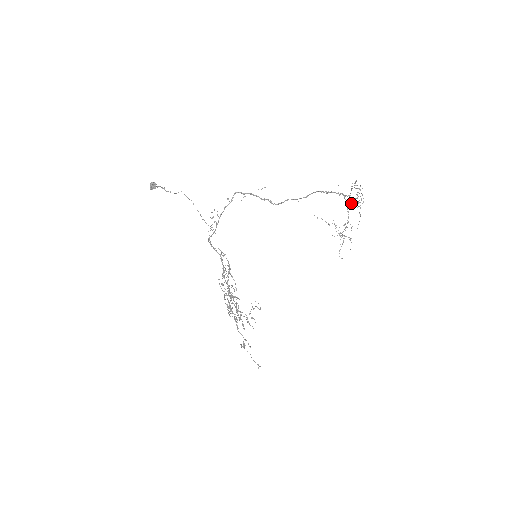
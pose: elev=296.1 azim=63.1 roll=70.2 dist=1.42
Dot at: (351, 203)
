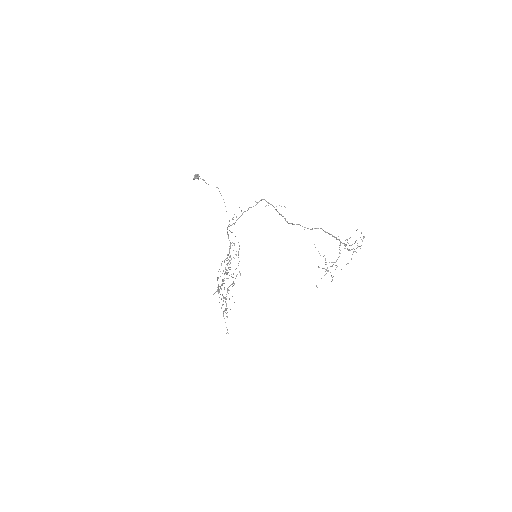
Dot at: occluded
